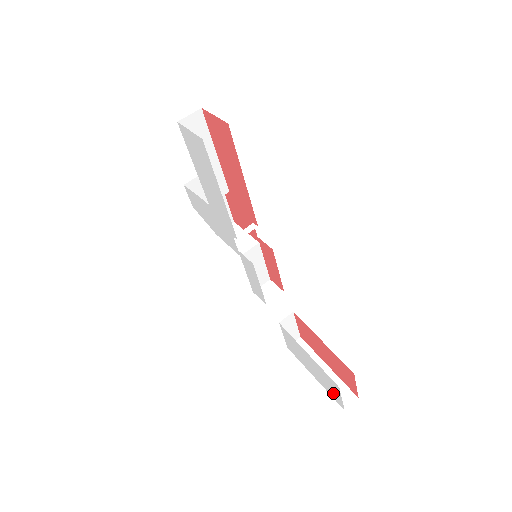
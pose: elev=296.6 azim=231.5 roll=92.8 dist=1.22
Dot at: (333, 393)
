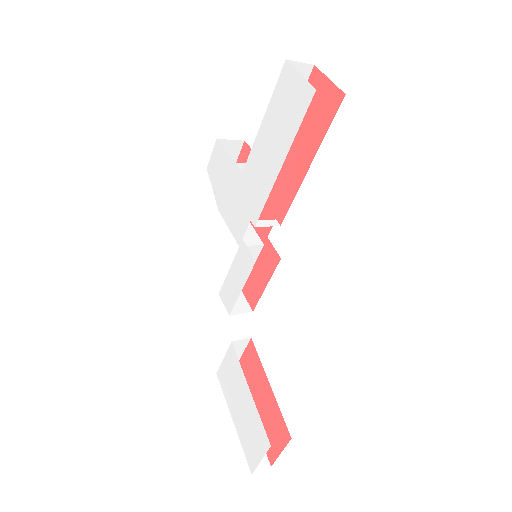
Dot at: (251, 449)
